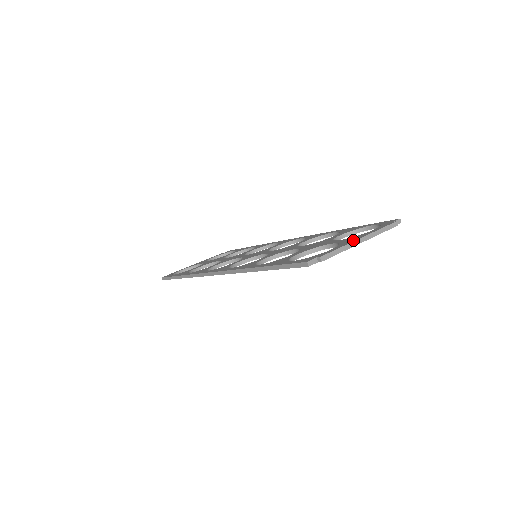
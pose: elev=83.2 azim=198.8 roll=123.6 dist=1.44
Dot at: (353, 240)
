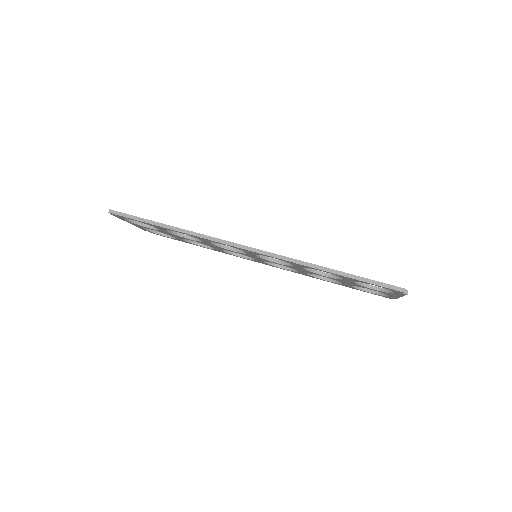
Dot at: occluded
